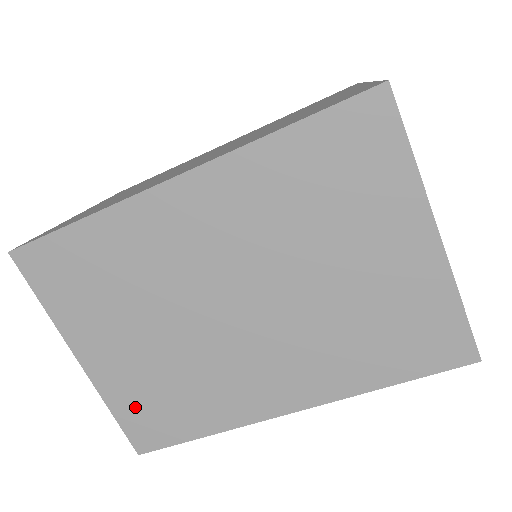
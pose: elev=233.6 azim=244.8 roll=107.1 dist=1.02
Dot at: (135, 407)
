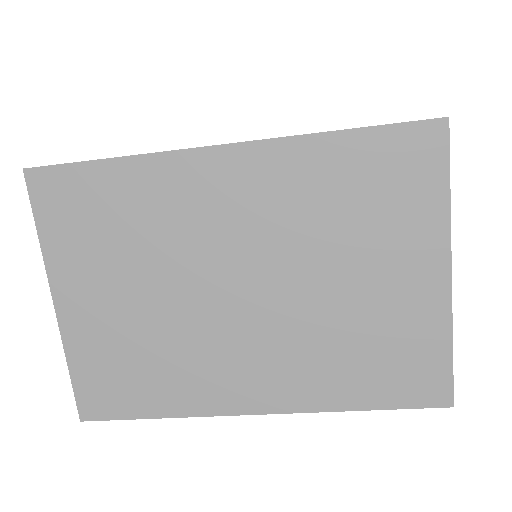
Dot at: (96, 368)
